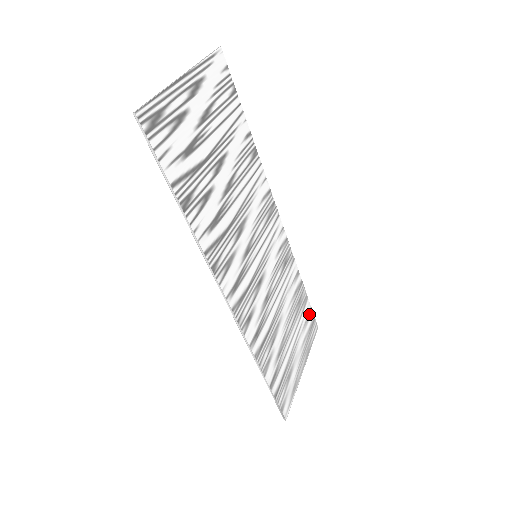
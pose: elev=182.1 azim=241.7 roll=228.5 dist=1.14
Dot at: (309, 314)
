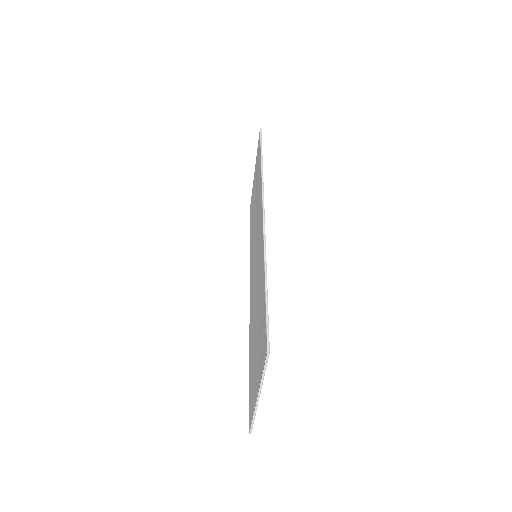
Dot at: occluded
